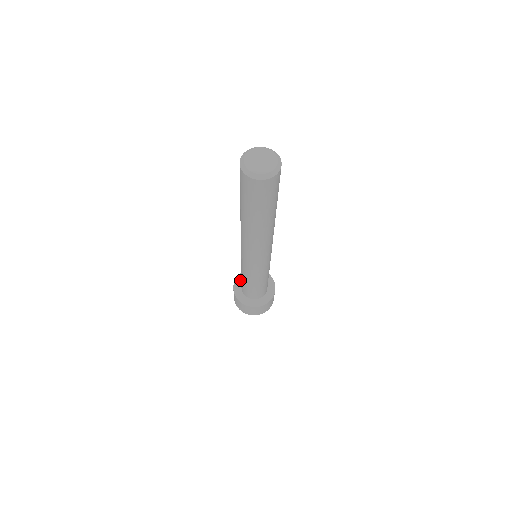
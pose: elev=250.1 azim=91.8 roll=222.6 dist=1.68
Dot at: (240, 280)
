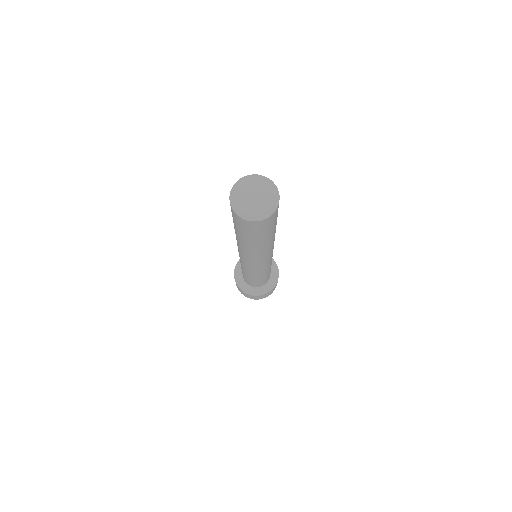
Dot at: (239, 271)
